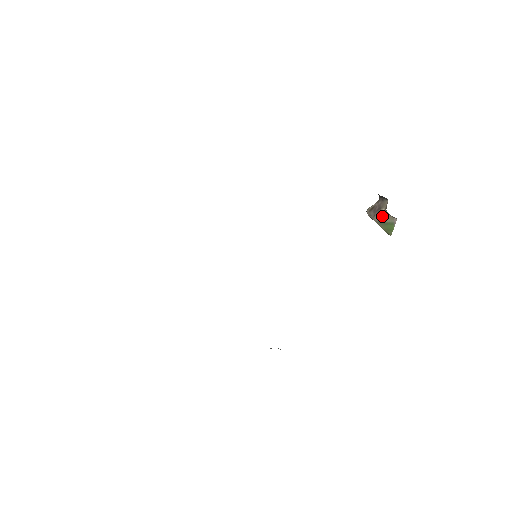
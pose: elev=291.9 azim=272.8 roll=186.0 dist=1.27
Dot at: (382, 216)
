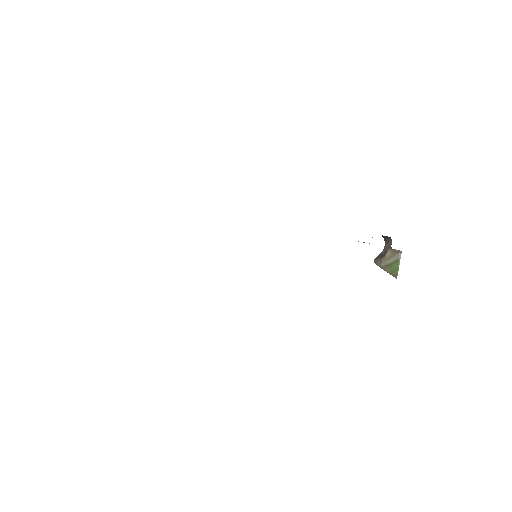
Dot at: (388, 258)
